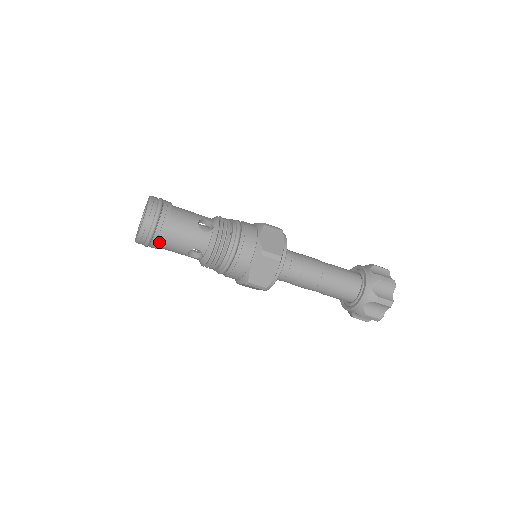
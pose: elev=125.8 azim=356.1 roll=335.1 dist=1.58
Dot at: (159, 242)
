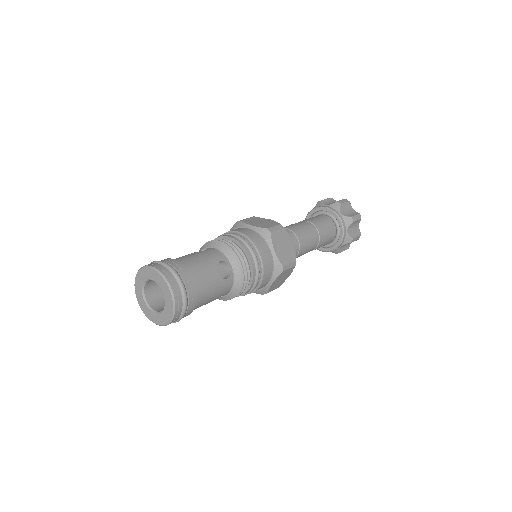
Dot at: occluded
